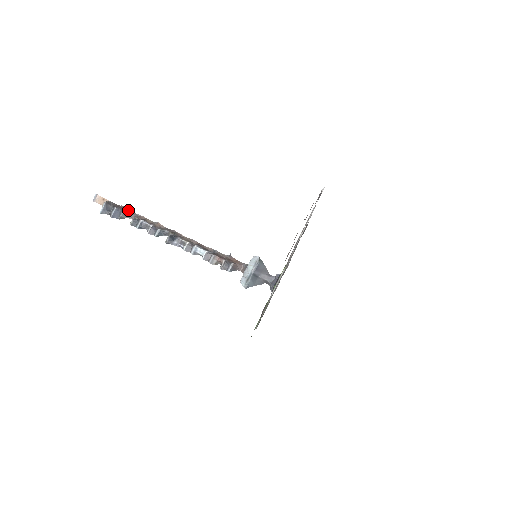
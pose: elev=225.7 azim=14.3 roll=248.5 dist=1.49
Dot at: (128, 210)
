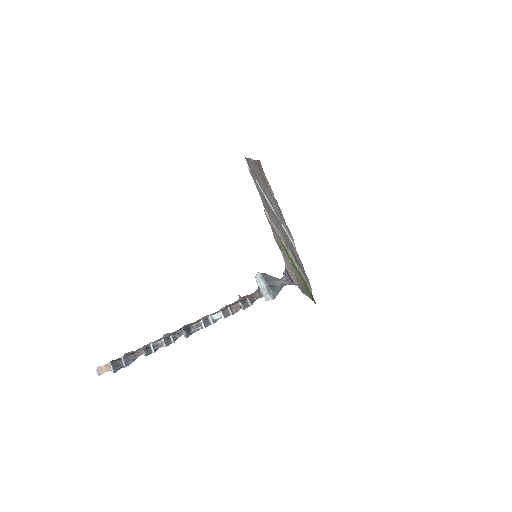
Dot at: (133, 352)
